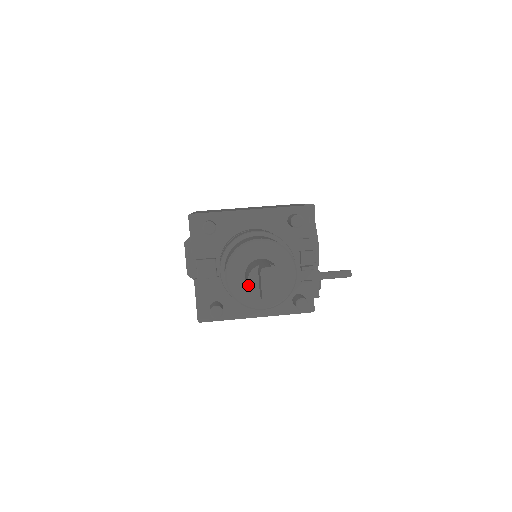
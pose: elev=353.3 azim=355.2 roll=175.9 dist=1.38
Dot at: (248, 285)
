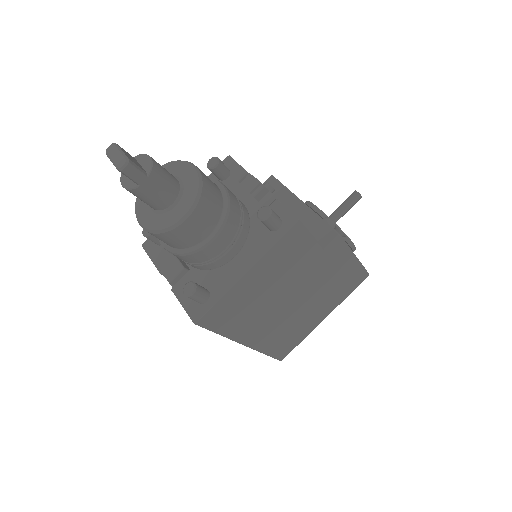
Dot at: (123, 187)
